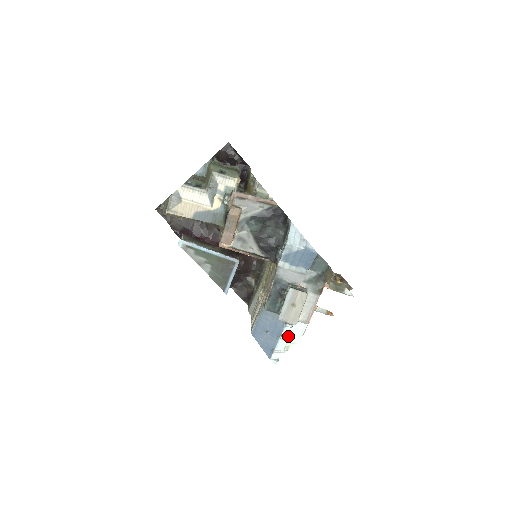
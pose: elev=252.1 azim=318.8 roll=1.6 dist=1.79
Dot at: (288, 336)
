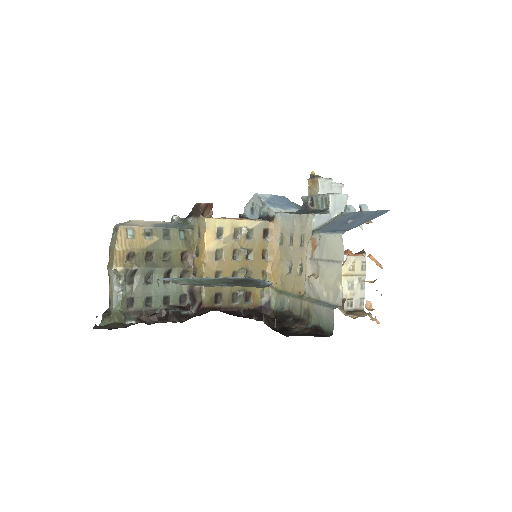
Dot at: occluded
